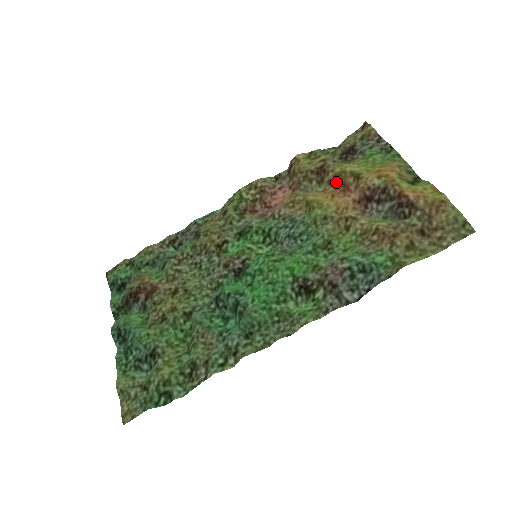
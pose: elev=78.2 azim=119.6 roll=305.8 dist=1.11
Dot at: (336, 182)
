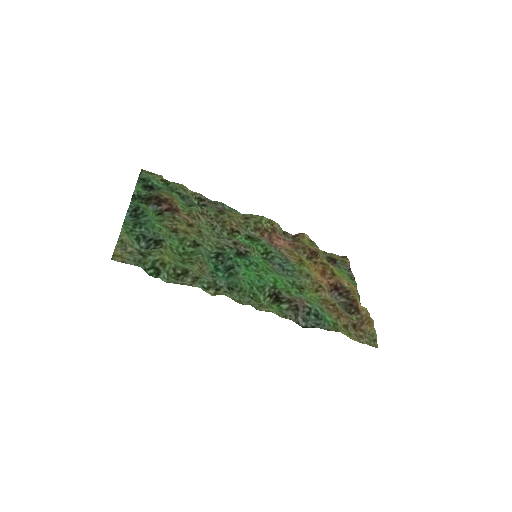
Dot at: (321, 266)
